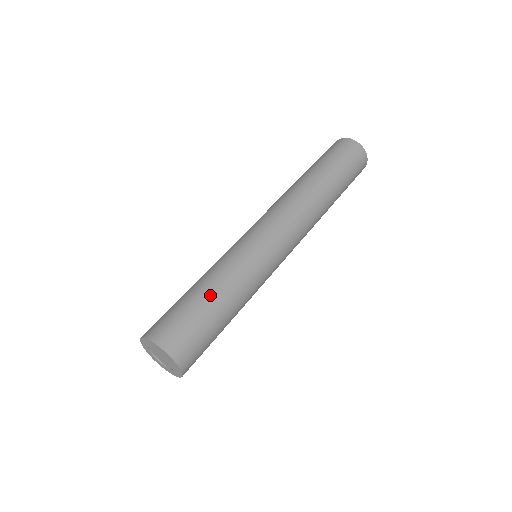
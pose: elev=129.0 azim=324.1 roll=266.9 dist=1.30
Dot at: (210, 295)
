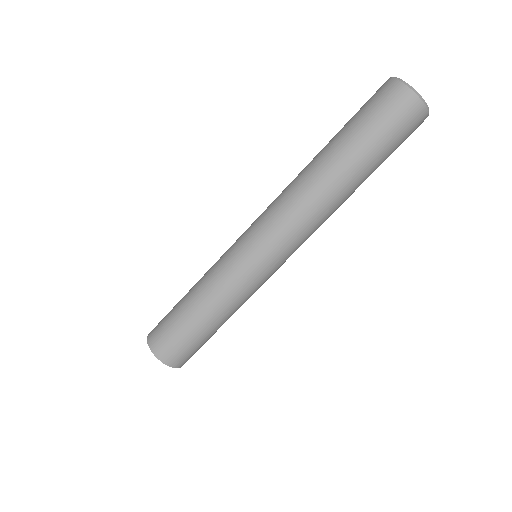
Dot at: (190, 304)
